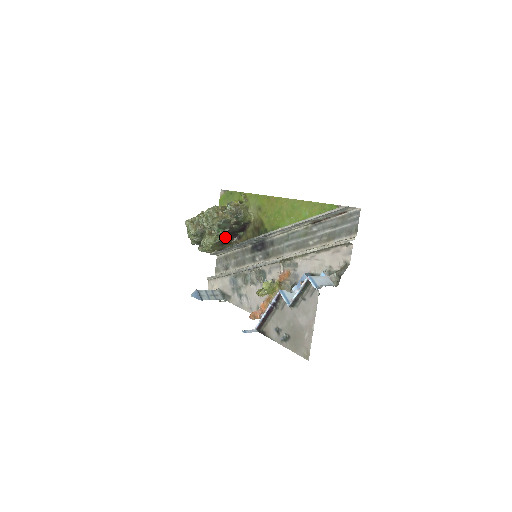
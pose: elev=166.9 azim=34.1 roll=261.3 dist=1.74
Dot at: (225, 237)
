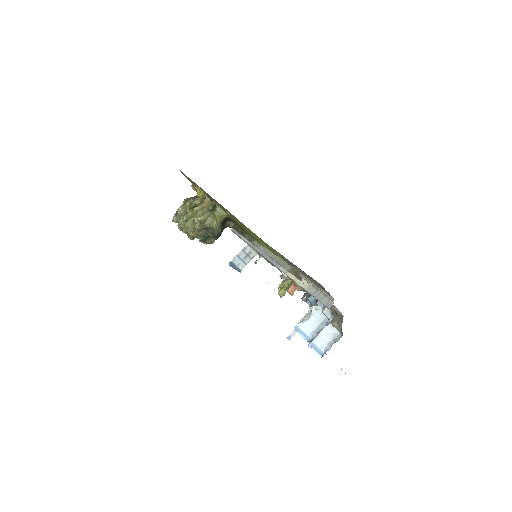
Dot at: occluded
